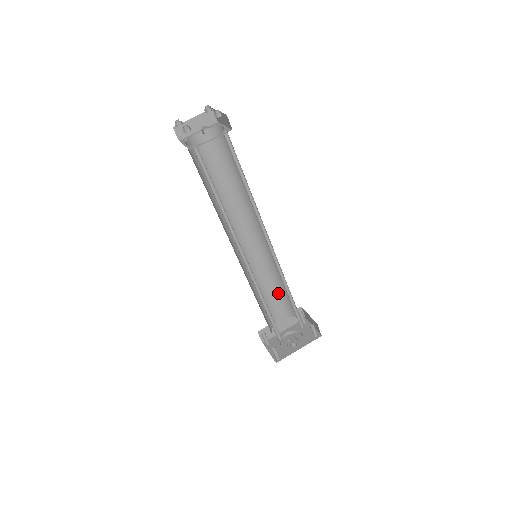
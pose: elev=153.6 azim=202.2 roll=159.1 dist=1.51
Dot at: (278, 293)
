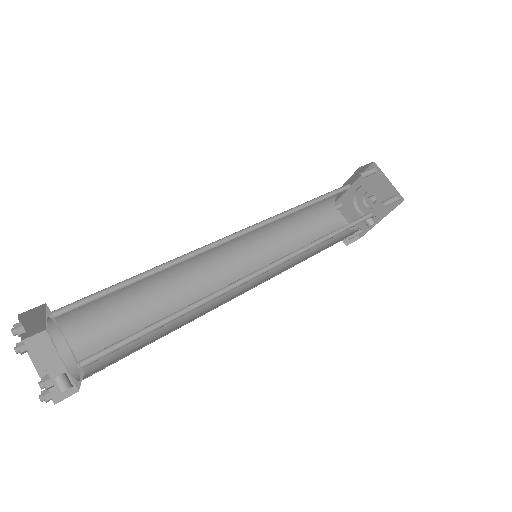
Dot at: (316, 201)
